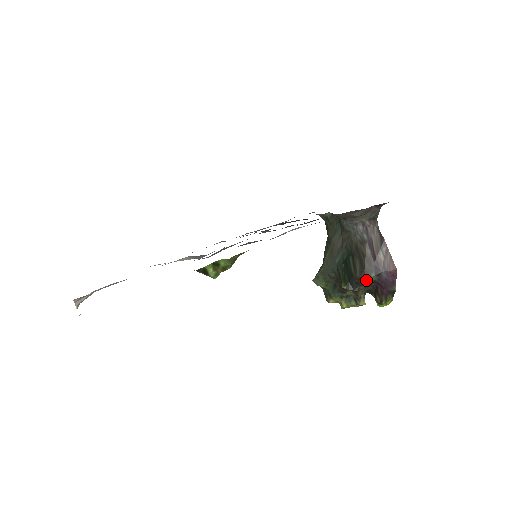
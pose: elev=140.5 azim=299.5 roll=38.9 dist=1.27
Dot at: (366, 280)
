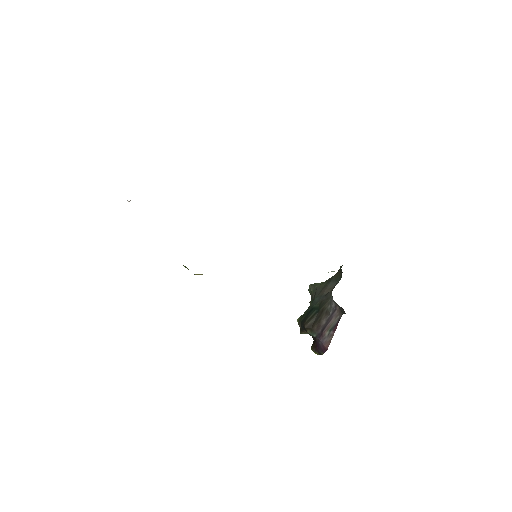
Dot at: (309, 333)
